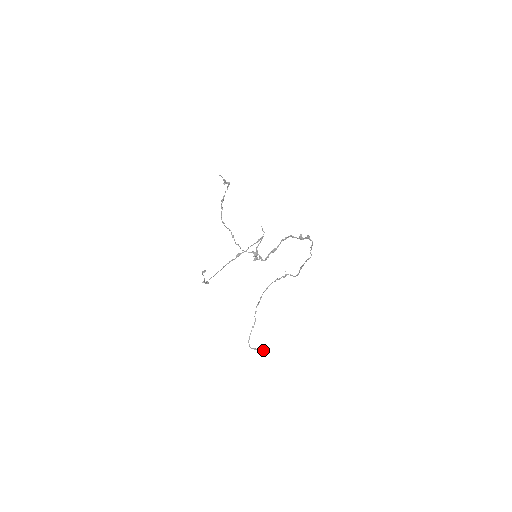
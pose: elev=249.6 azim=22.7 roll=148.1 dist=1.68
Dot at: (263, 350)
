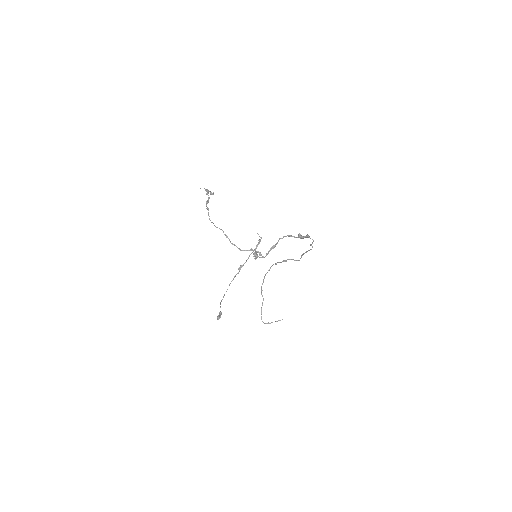
Dot at: (276, 321)
